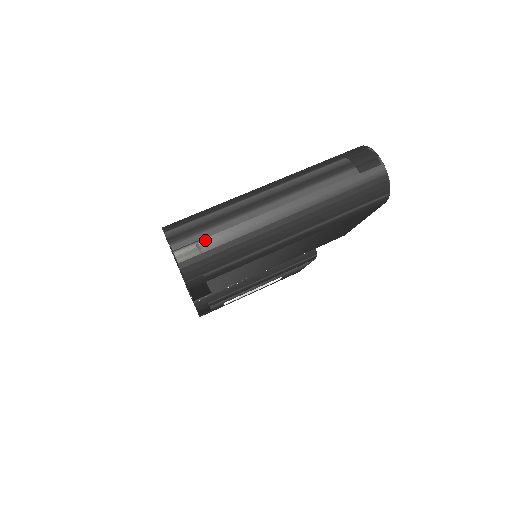
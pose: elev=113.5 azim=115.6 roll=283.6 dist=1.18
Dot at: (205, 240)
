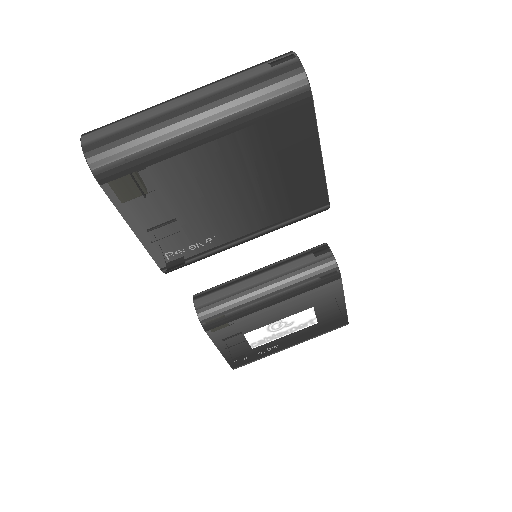
Dot at: (110, 129)
